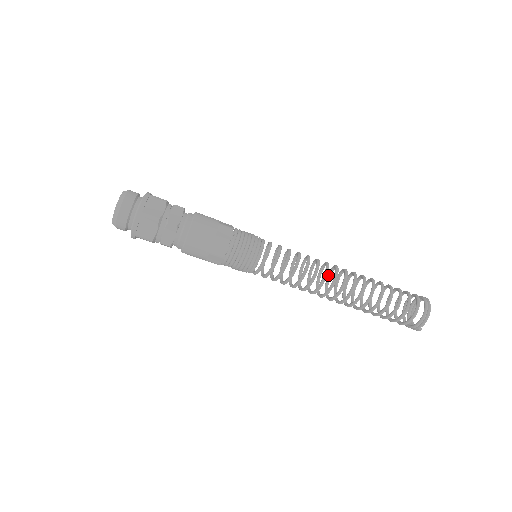
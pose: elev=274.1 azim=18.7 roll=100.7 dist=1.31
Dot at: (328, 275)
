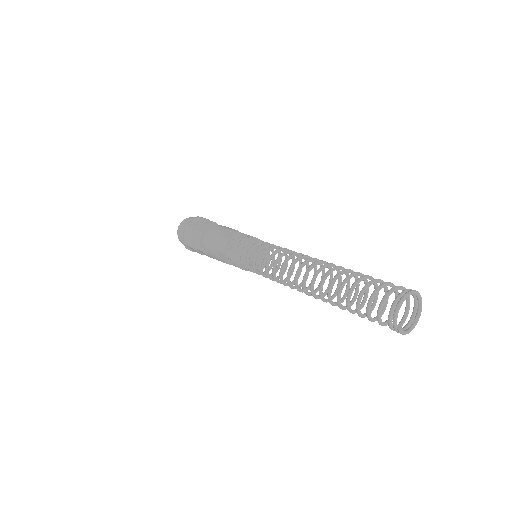
Dot at: occluded
